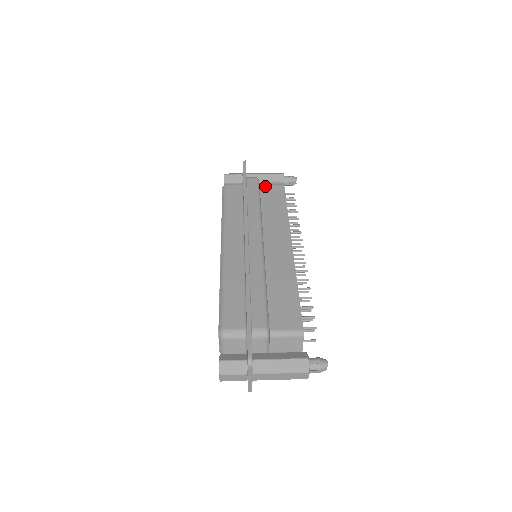
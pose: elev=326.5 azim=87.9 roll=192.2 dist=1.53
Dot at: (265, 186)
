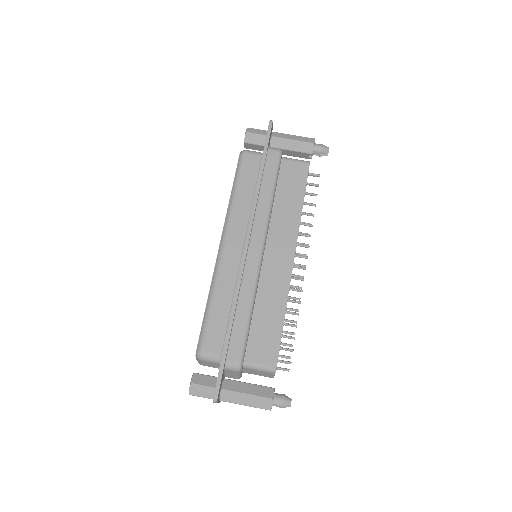
Dot at: (287, 162)
